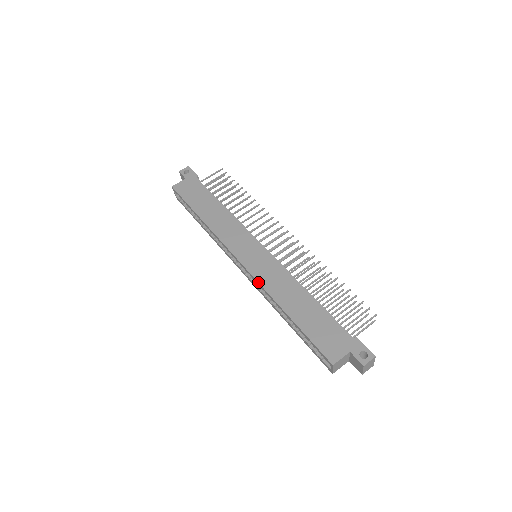
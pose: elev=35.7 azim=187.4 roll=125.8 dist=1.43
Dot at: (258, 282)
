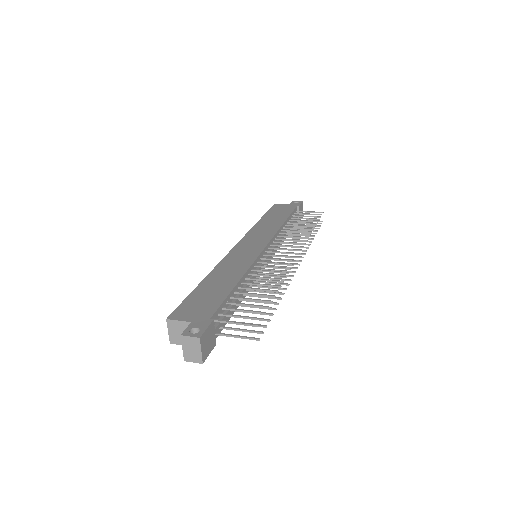
Dot at: (223, 258)
